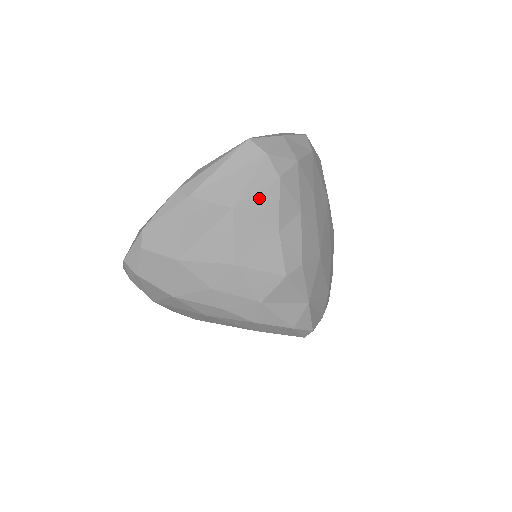
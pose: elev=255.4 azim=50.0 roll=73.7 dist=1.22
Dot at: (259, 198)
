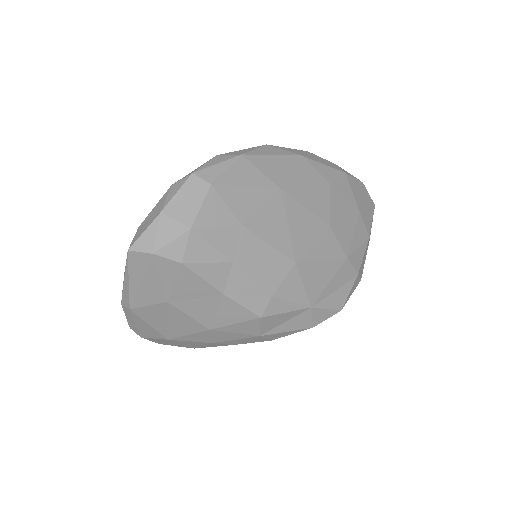
Dot at: (181, 285)
